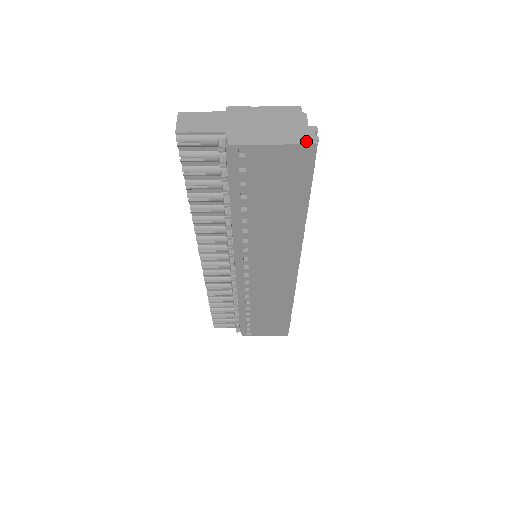
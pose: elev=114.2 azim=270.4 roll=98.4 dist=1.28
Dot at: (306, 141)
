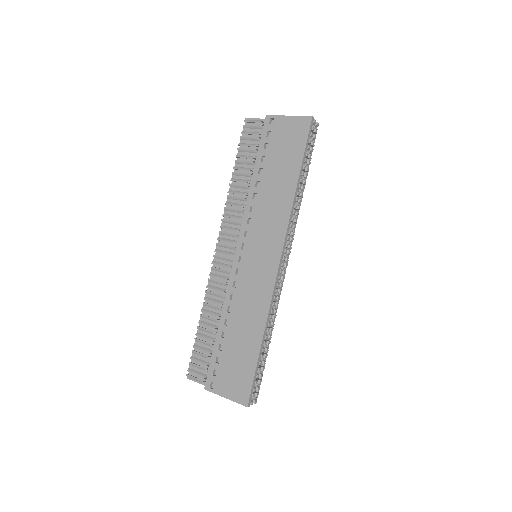
Dot at: (307, 117)
